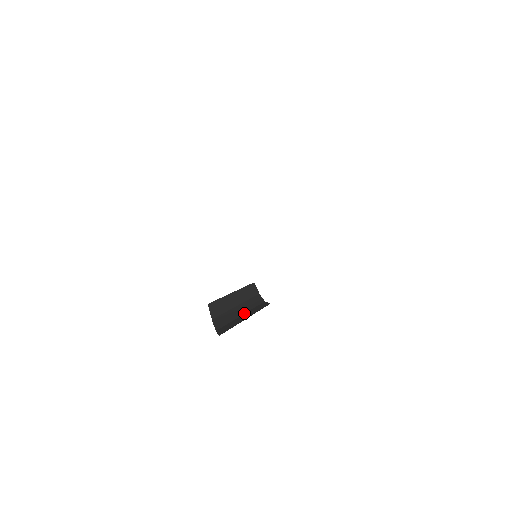
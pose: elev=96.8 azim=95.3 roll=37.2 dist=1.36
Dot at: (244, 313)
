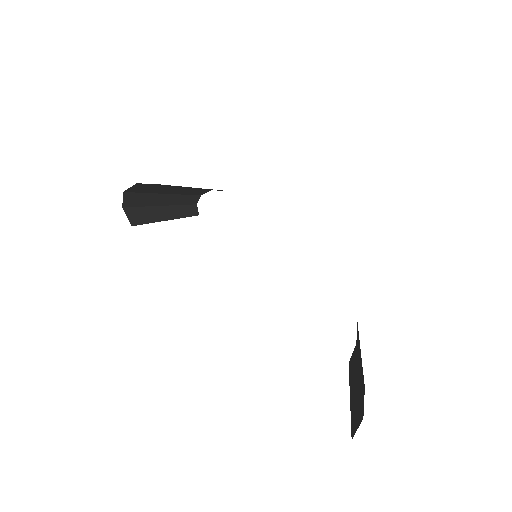
Dot at: occluded
